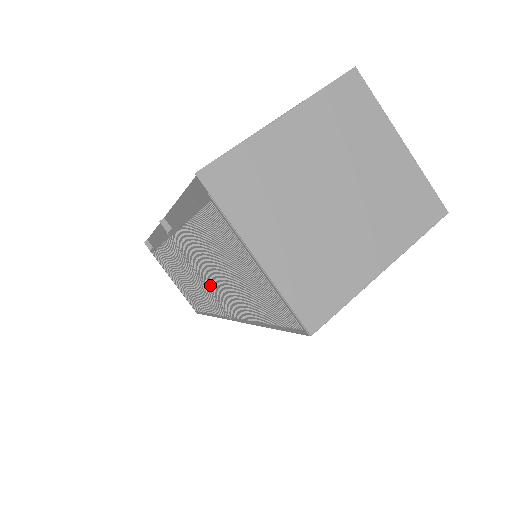
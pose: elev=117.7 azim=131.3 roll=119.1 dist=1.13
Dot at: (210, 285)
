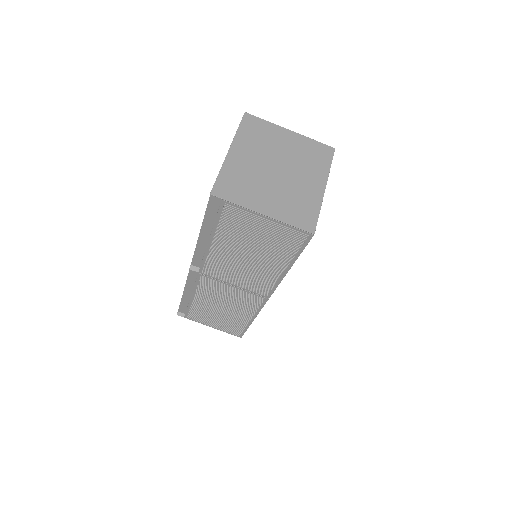
Dot at: (243, 283)
